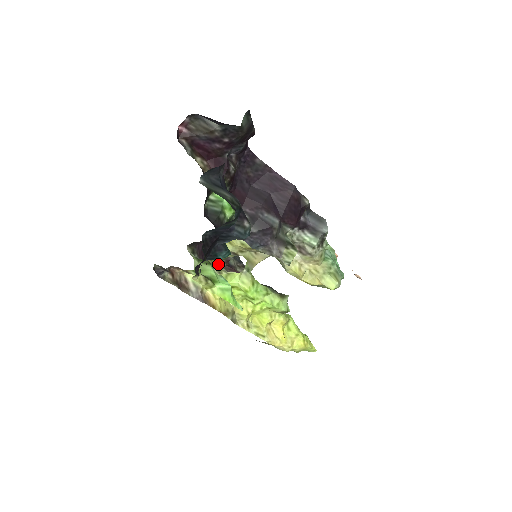
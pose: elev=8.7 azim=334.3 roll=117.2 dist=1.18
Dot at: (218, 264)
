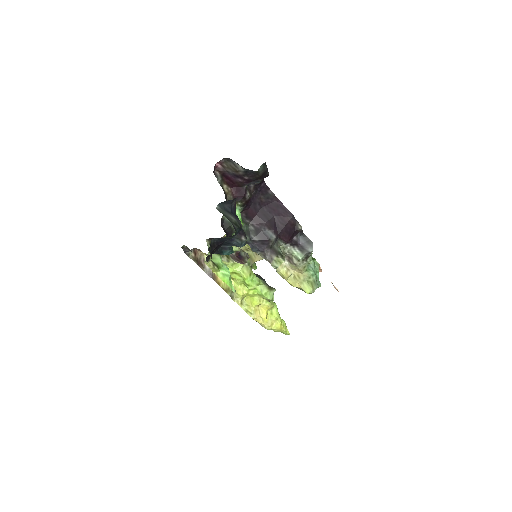
Dot at: occluded
